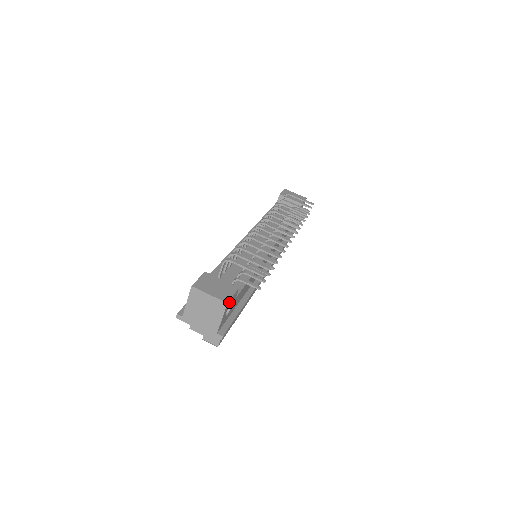
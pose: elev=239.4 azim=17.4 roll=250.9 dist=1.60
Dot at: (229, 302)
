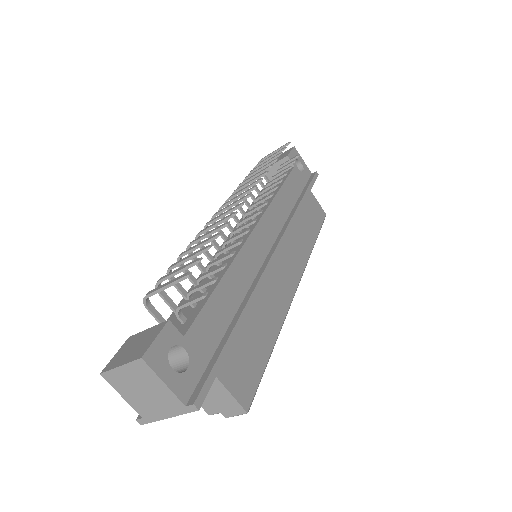
Dot at: (153, 353)
